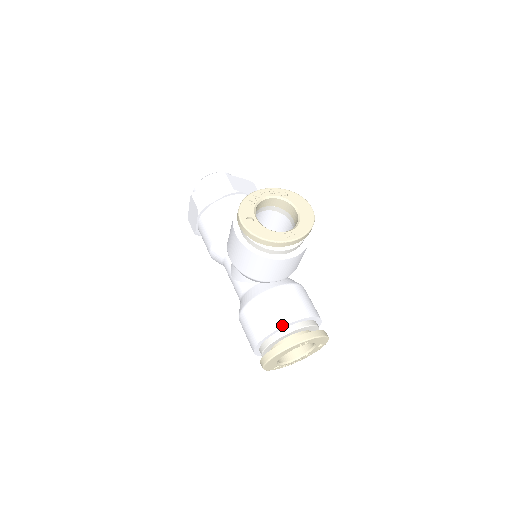
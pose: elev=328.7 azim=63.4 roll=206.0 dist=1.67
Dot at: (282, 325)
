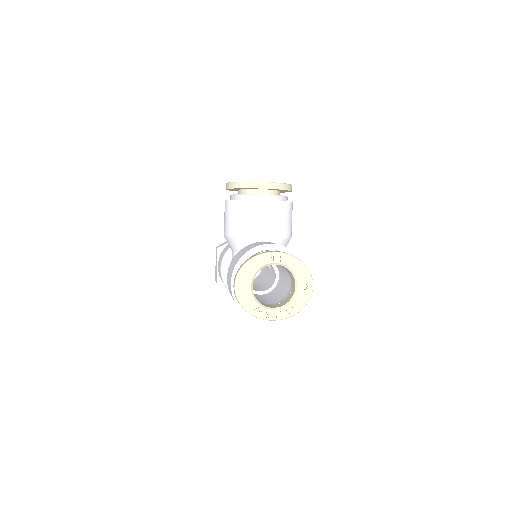
Dot at: (255, 247)
